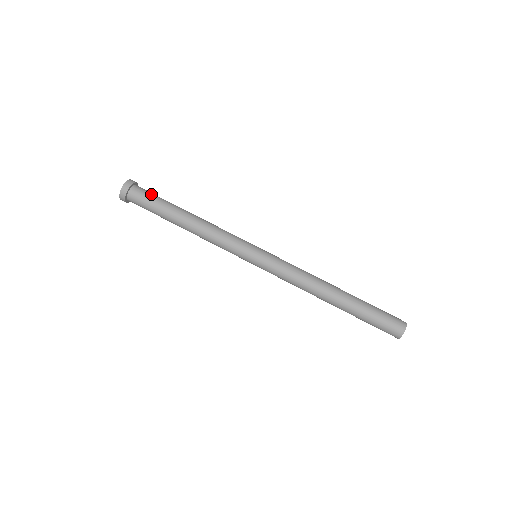
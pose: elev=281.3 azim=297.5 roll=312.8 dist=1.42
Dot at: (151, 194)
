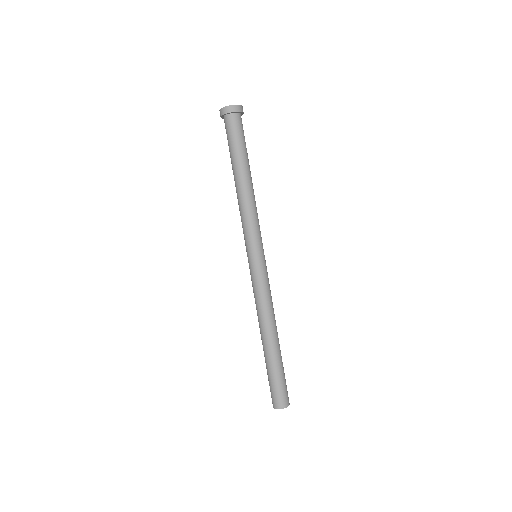
Dot at: (241, 133)
